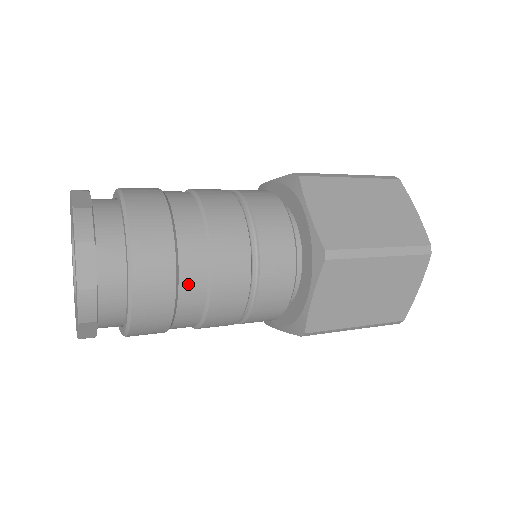
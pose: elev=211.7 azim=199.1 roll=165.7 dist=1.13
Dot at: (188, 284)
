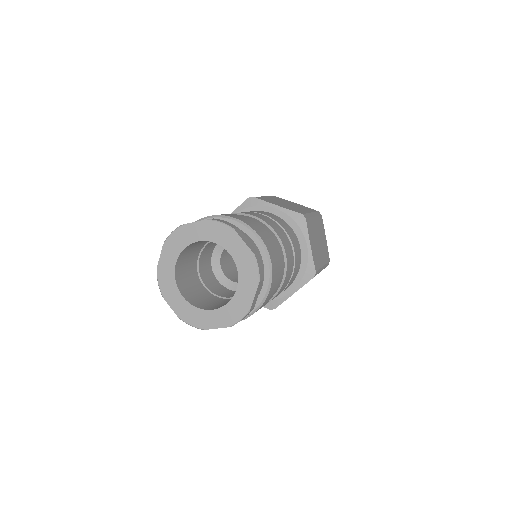
Dot at: occluded
